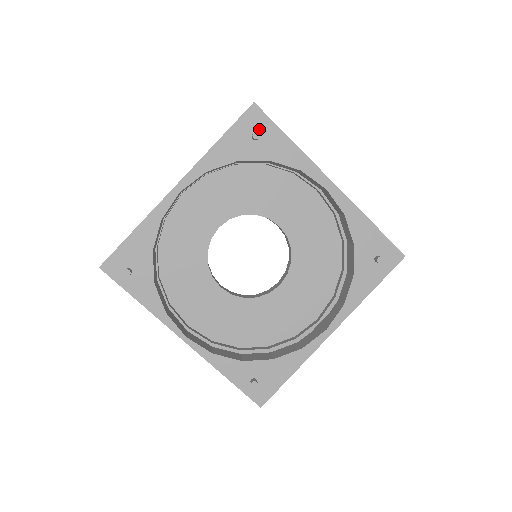
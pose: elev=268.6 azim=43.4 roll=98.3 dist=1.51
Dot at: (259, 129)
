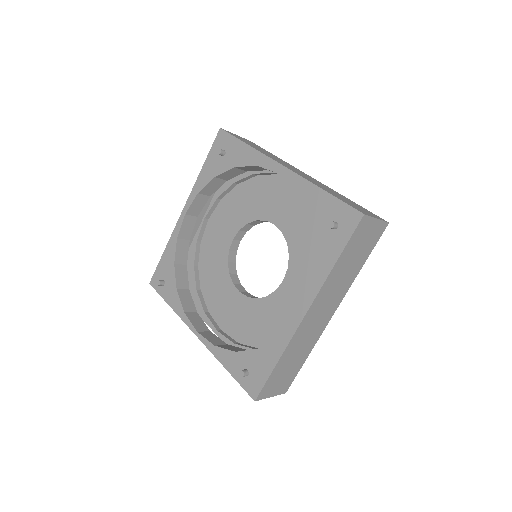
Dot at: (225, 146)
